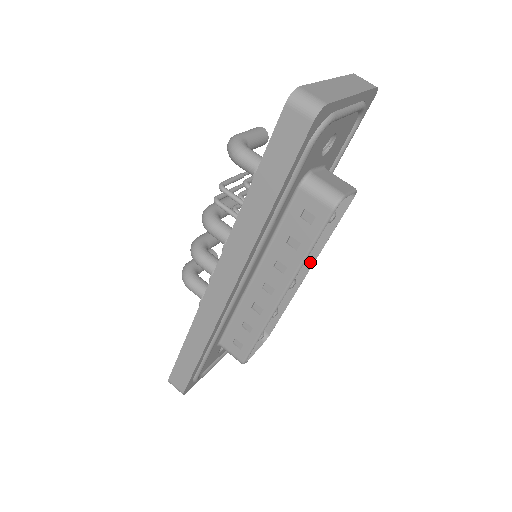
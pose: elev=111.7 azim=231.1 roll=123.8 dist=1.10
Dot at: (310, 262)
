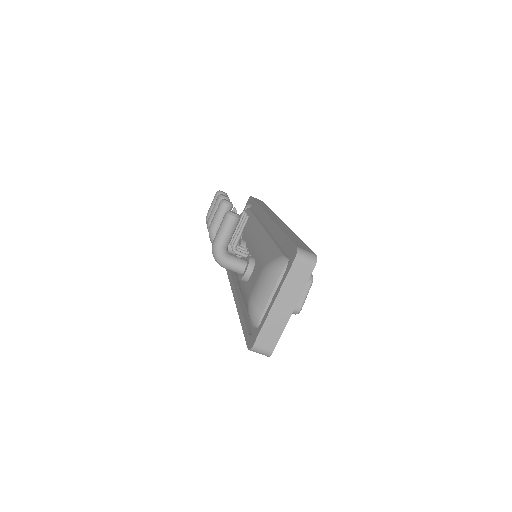
Dot at: occluded
